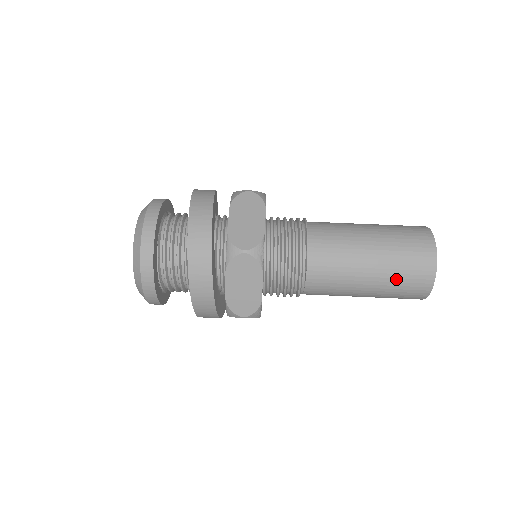
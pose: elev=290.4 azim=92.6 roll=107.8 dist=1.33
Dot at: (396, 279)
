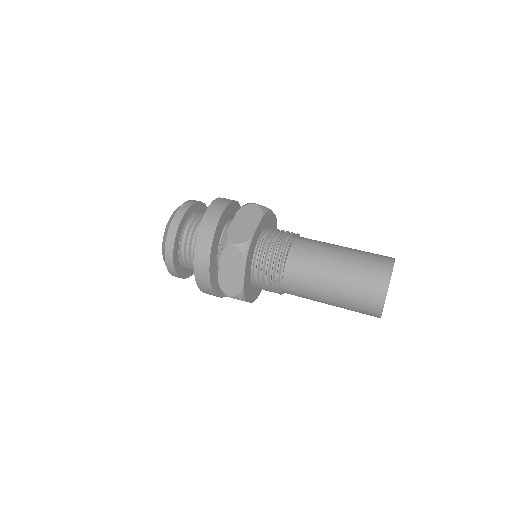
Dot at: (353, 293)
